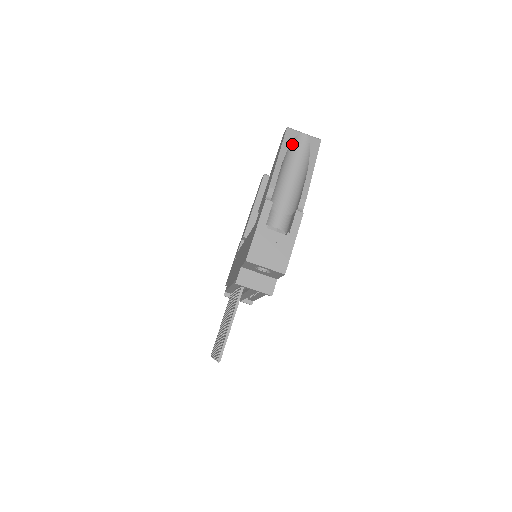
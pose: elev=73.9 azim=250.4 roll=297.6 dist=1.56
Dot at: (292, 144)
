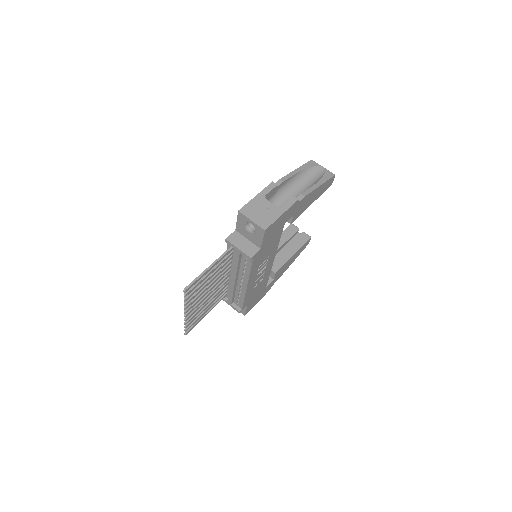
Dot at: (311, 169)
